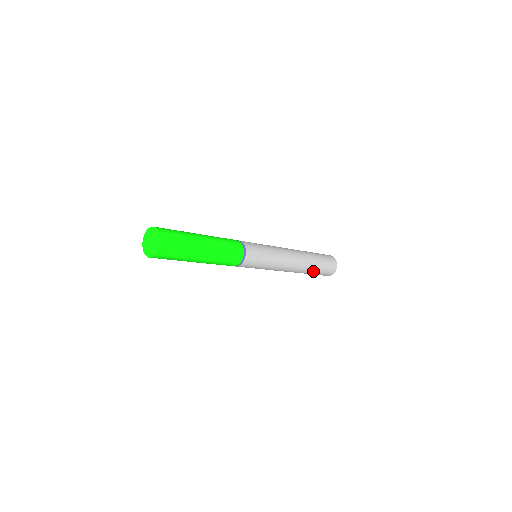
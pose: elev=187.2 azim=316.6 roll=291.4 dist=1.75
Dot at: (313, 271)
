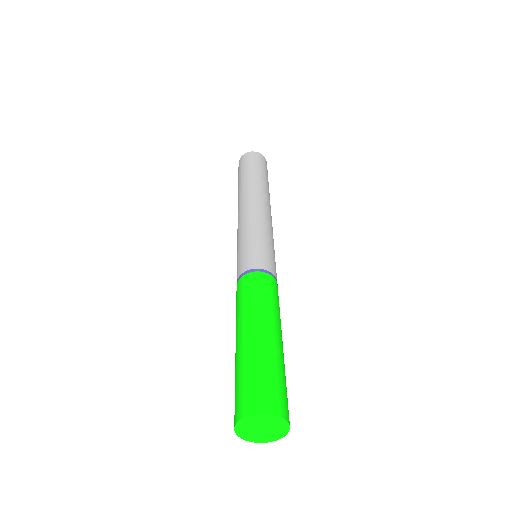
Dot at: occluded
